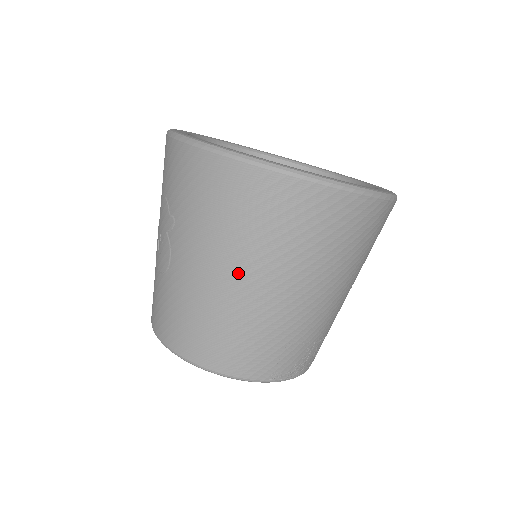
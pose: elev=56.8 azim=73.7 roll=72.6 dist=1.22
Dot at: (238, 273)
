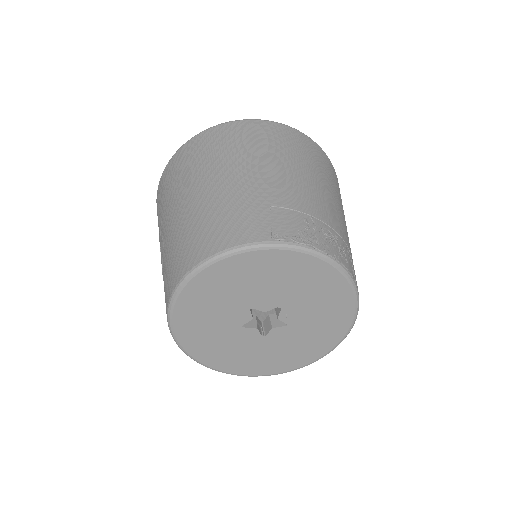
Dot at: (201, 184)
